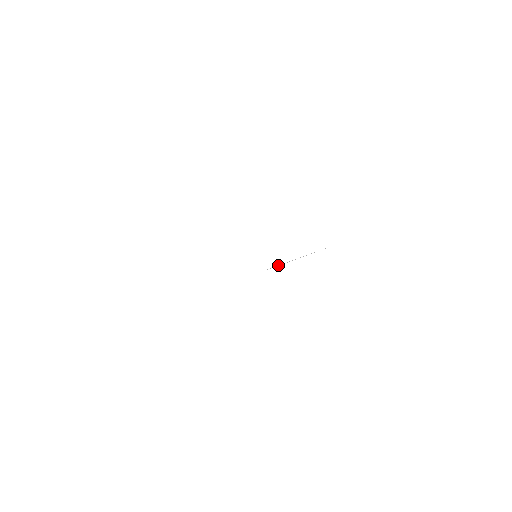
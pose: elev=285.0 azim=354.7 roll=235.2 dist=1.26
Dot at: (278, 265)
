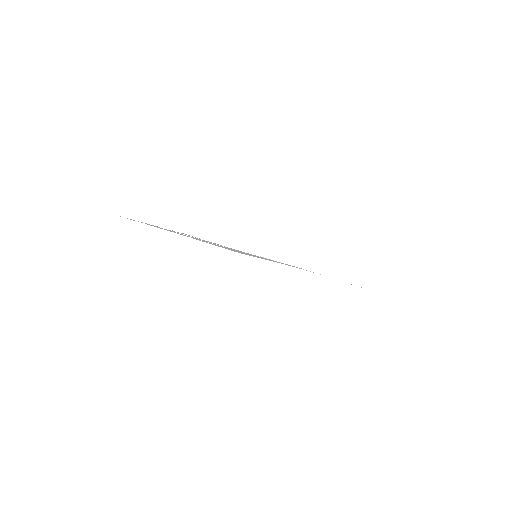
Dot at: occluded
